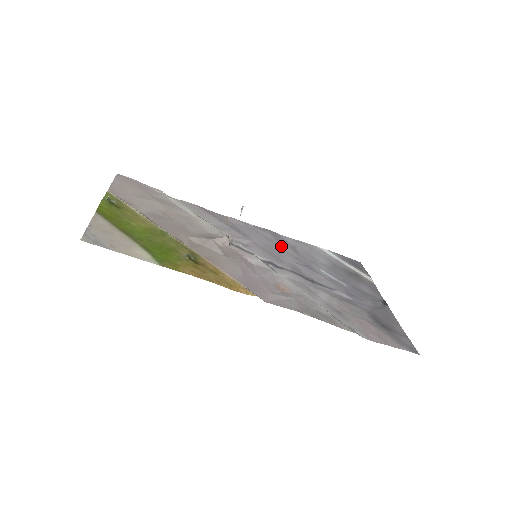
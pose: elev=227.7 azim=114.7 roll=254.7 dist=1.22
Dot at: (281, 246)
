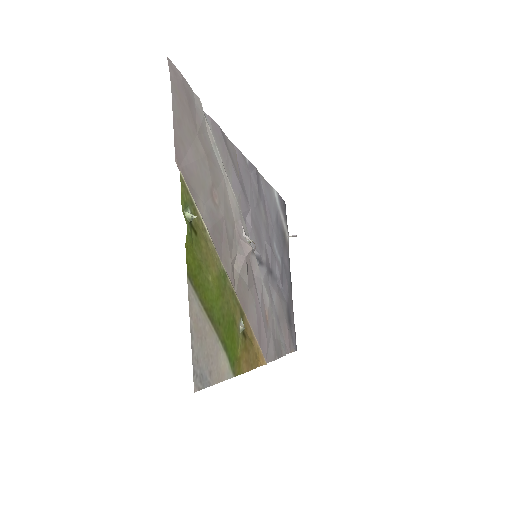
Dot at: (260, 206)
